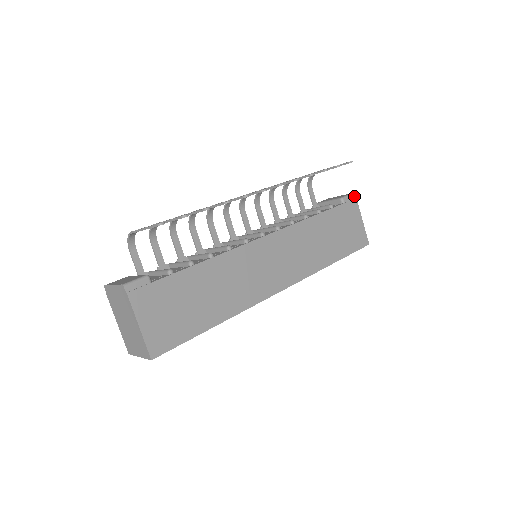
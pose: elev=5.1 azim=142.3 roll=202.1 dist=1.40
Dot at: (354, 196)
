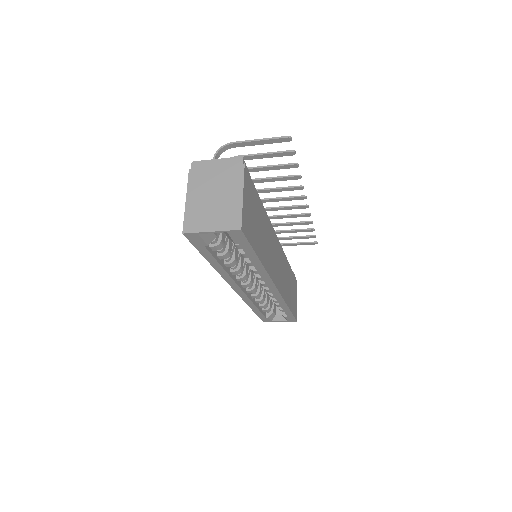
Dot at: occluded
